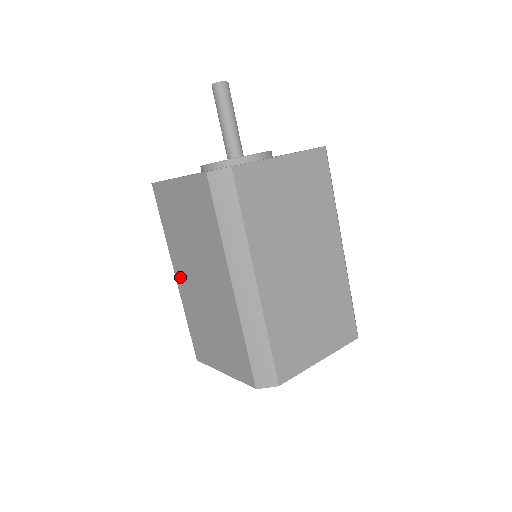
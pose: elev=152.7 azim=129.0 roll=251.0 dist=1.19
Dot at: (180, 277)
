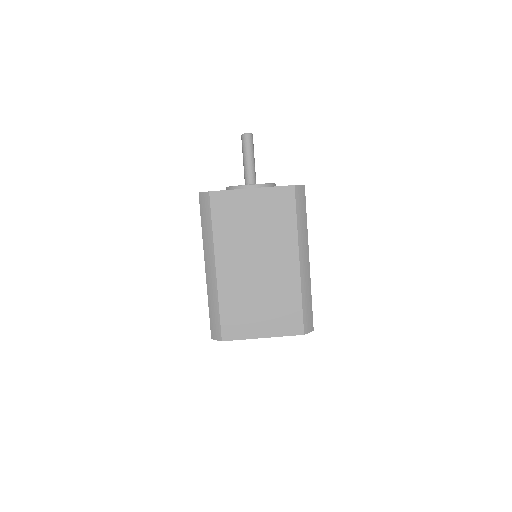
Dot at: occluded
